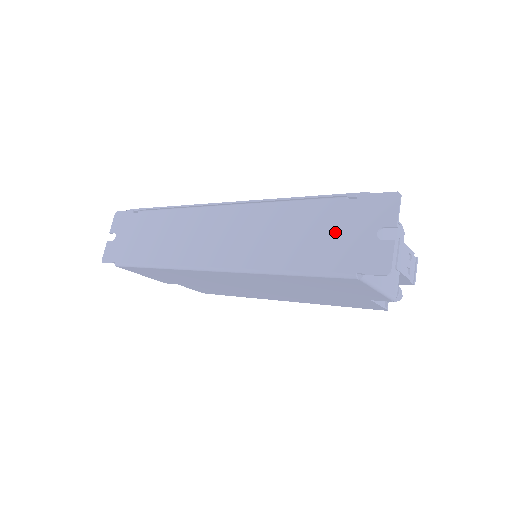
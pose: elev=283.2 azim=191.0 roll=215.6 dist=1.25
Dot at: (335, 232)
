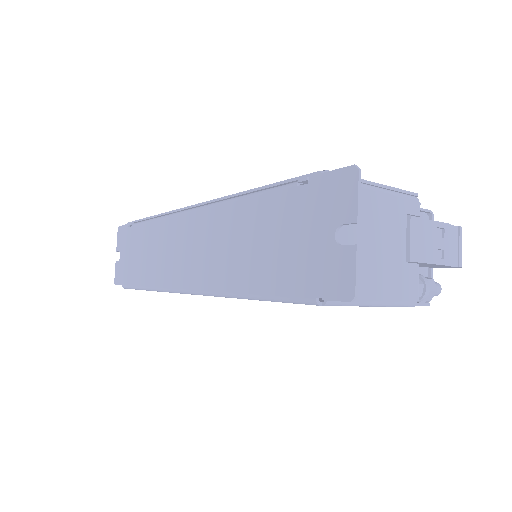
Dot at: (289, 237)
